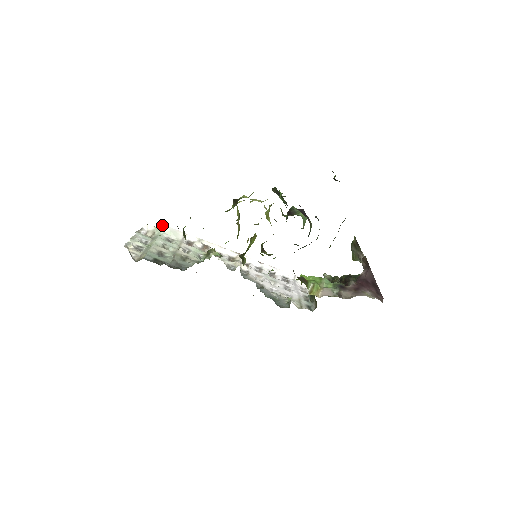
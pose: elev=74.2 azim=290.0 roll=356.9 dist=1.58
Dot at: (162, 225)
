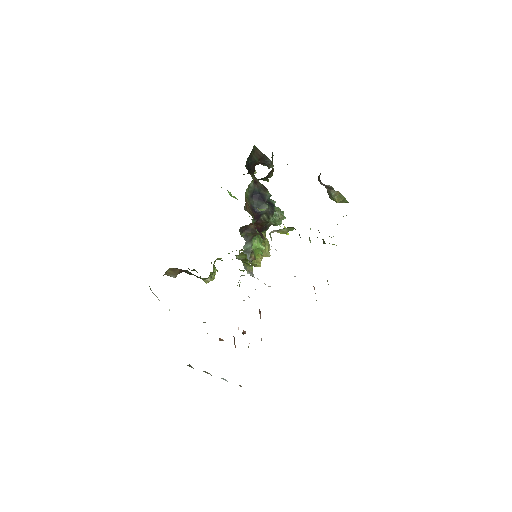
Dot at: occluded
